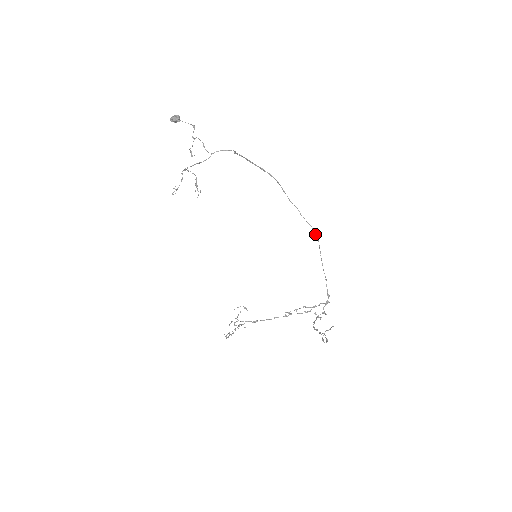
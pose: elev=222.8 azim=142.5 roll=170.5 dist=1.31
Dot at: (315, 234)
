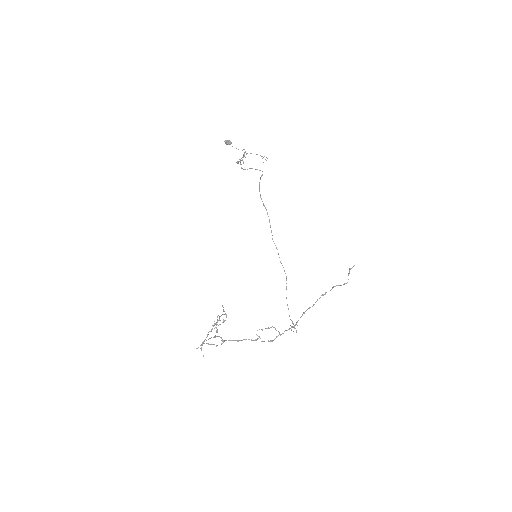
Dot at: occluded
